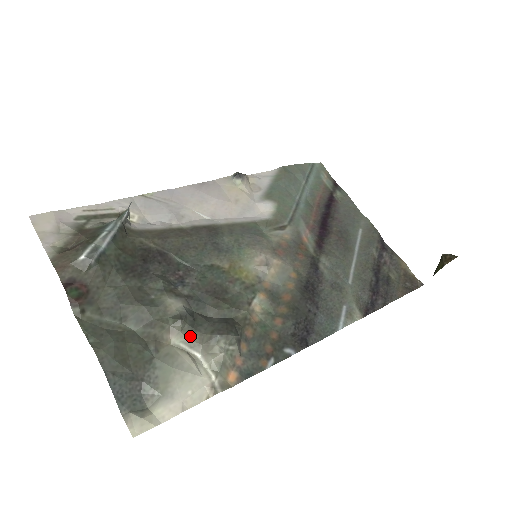
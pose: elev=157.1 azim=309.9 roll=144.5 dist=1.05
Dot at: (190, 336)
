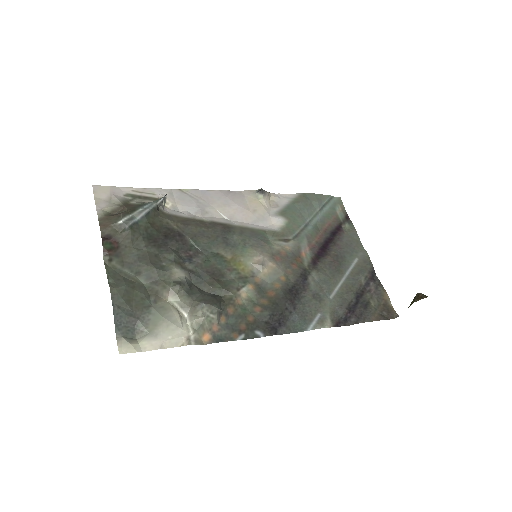
Dot at: (183, 299)
